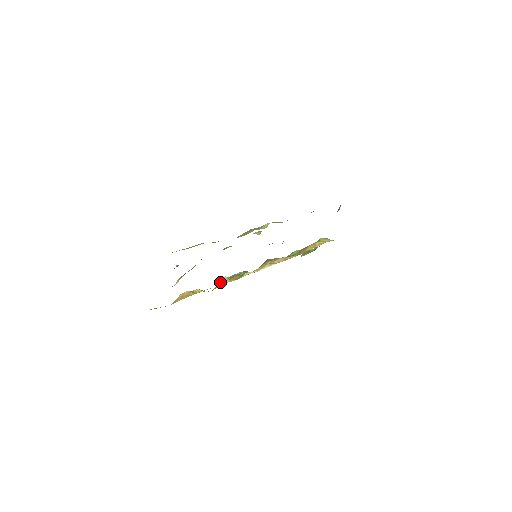
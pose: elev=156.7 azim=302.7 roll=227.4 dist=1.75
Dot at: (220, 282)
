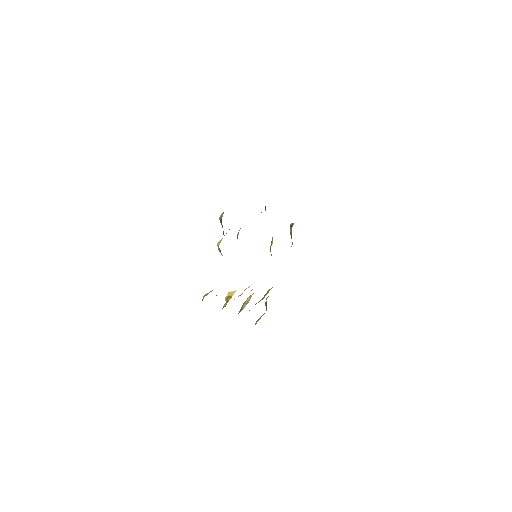
Dot at: (228, 296)
